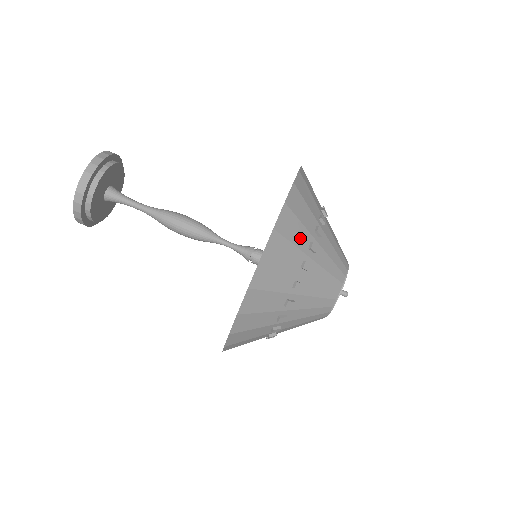
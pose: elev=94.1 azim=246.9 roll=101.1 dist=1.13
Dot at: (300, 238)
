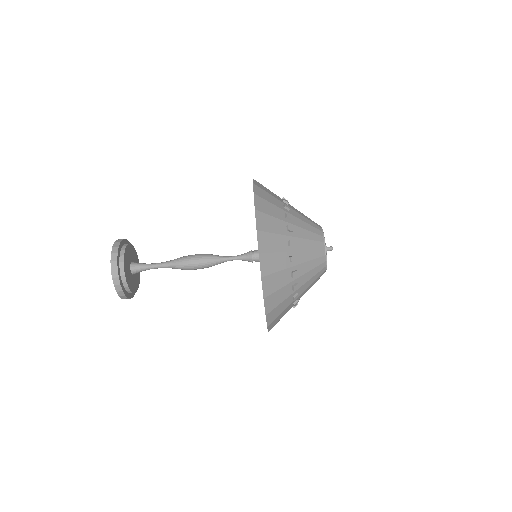
Dot at: (275, 202)
